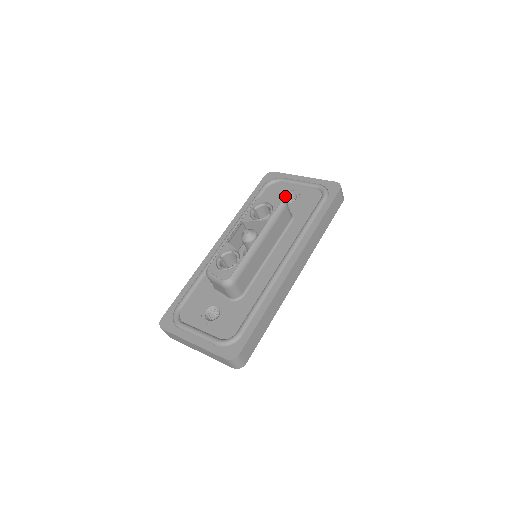
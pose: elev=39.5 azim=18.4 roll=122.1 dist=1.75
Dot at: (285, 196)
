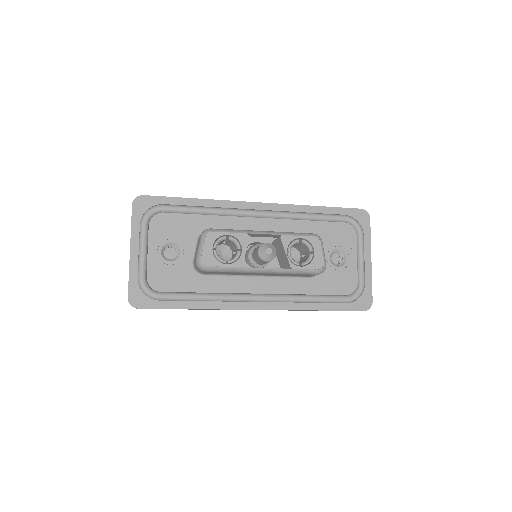
Dot at: (340, 250)
